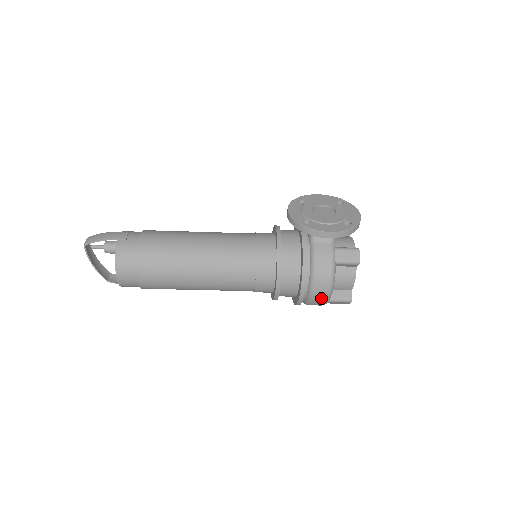
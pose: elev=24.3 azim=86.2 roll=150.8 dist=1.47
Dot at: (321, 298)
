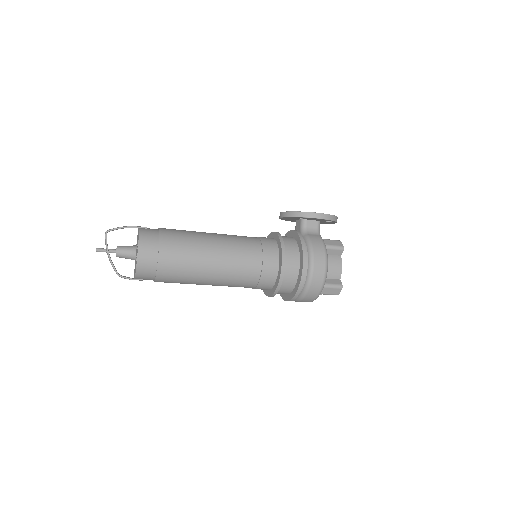
Dot at: (319, 277)
